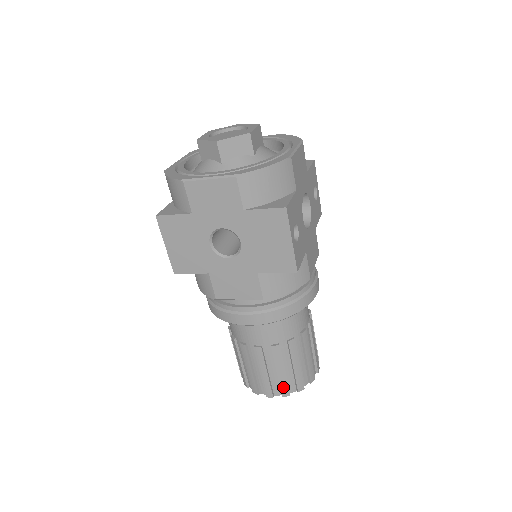
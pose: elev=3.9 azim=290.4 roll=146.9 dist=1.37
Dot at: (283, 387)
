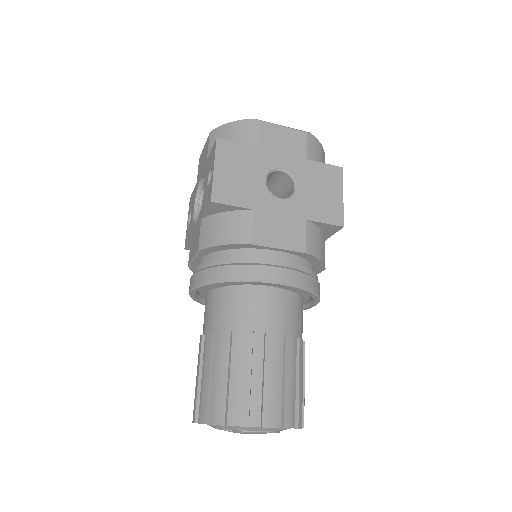
Dot at: (287, 409)
